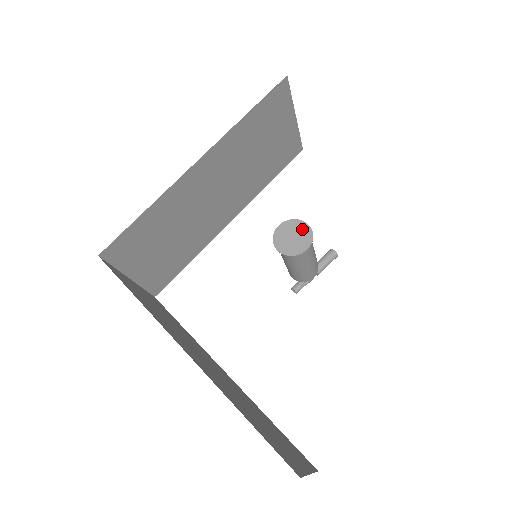
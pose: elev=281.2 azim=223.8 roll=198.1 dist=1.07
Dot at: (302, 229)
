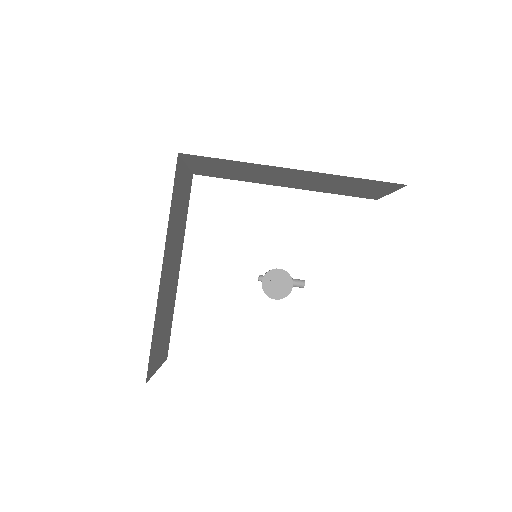
Dot at: (287, 286)
